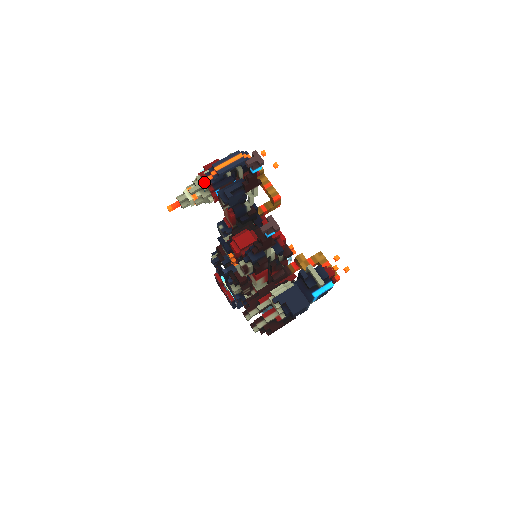
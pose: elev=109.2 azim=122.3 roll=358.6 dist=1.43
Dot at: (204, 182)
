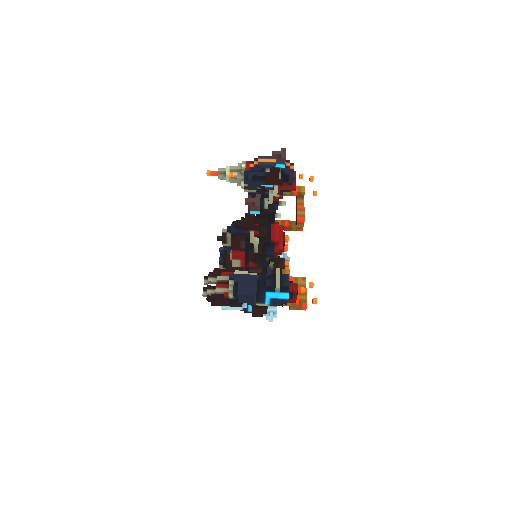
Dot at: (245, 166)
